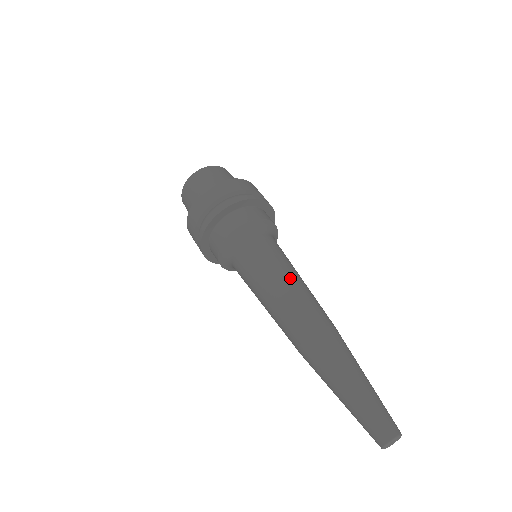
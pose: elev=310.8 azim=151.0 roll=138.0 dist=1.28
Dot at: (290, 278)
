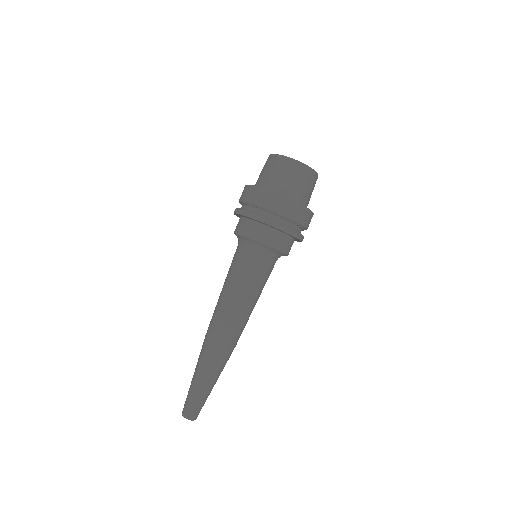
Dot at: (226, 294)
